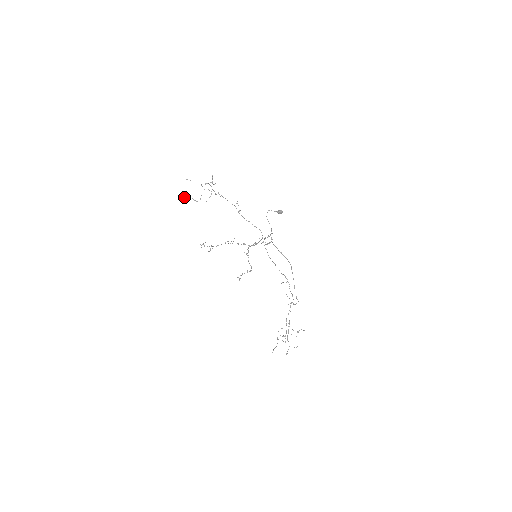
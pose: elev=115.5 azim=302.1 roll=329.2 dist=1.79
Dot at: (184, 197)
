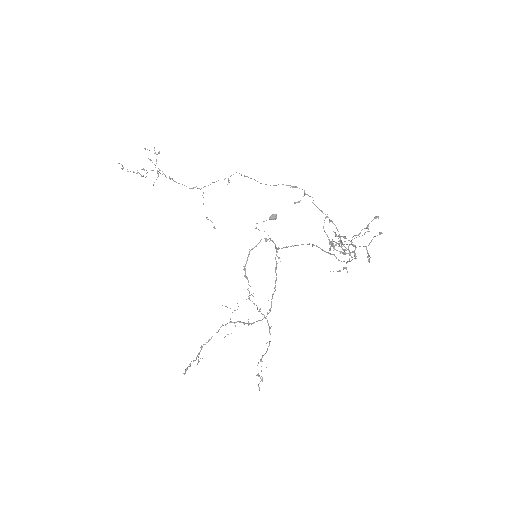
Dot at: occluded
